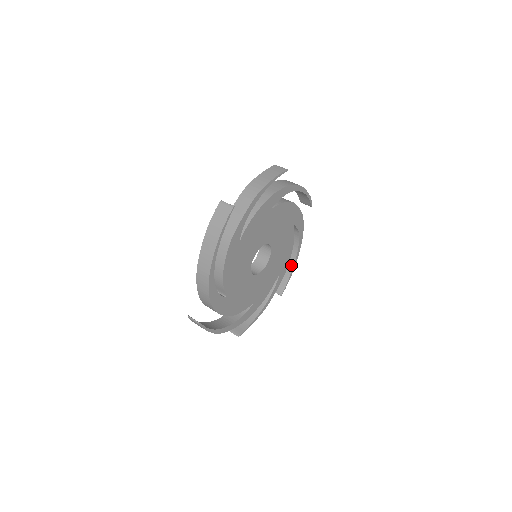
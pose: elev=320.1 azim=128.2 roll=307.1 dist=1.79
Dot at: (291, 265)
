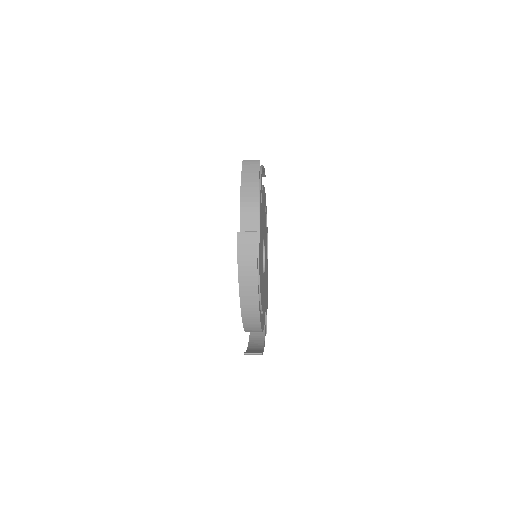
Dot at: occluded
